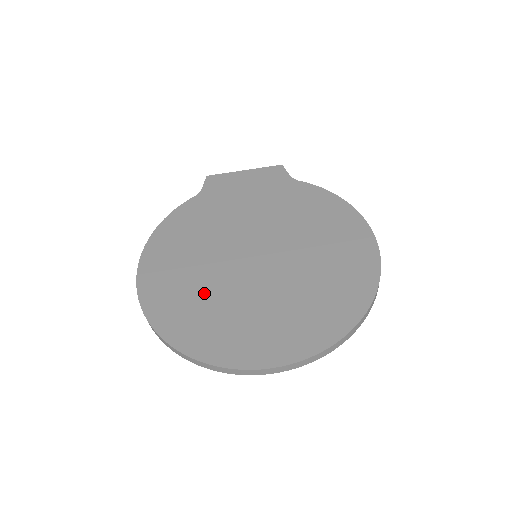
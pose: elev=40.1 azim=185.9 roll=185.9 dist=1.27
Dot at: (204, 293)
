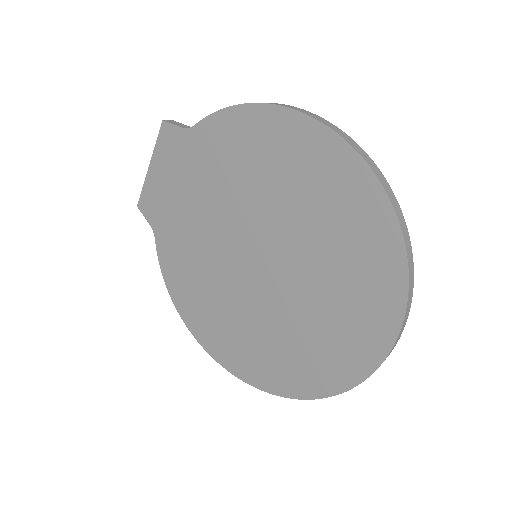
Dot at: (262, 334)
